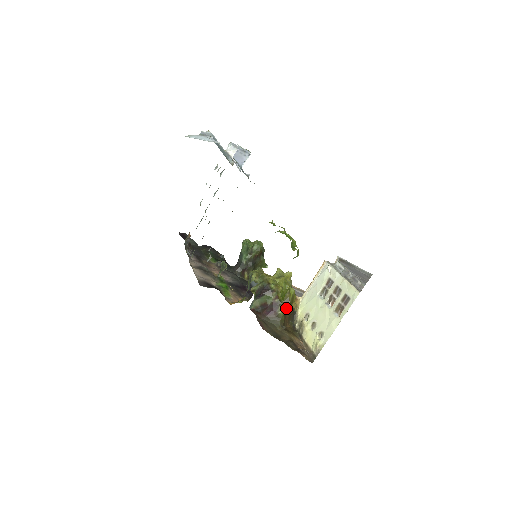
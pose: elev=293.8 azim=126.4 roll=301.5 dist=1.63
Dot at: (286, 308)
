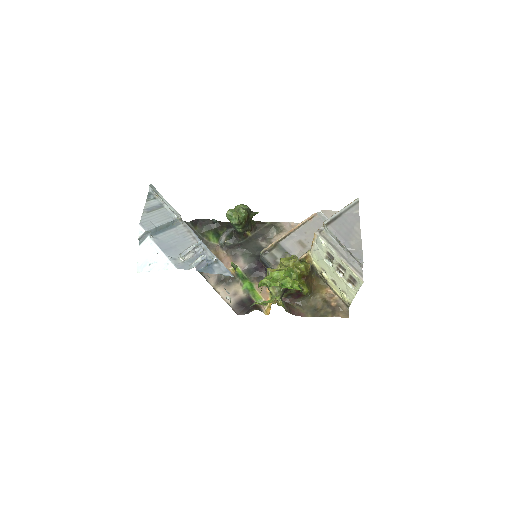
Dot at: (306, 279)
